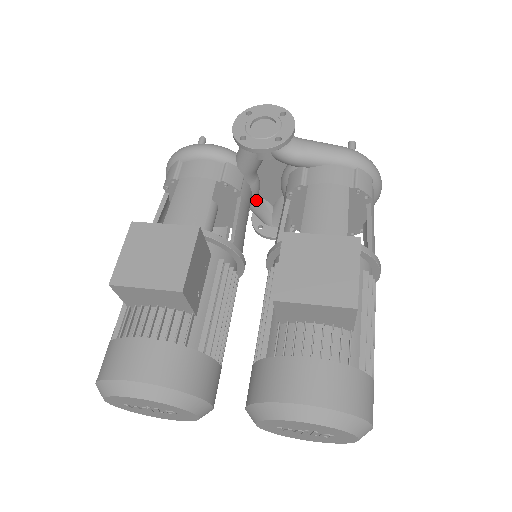
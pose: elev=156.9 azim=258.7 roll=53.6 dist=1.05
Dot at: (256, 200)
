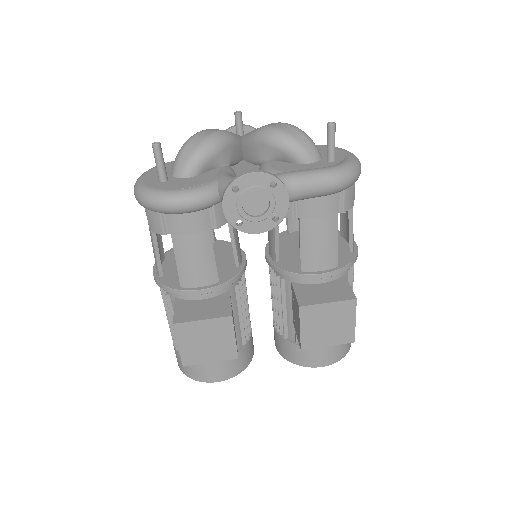
Dot at: occluded
